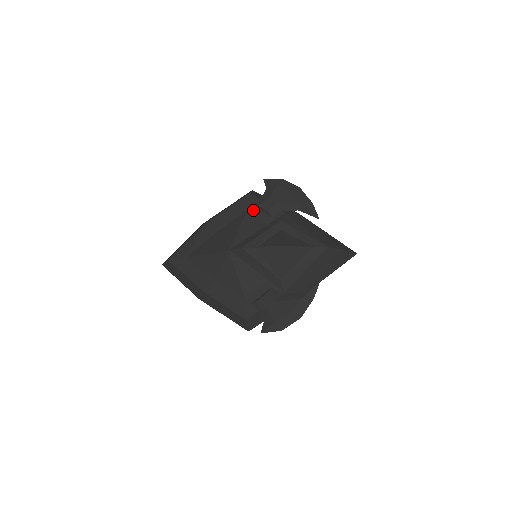
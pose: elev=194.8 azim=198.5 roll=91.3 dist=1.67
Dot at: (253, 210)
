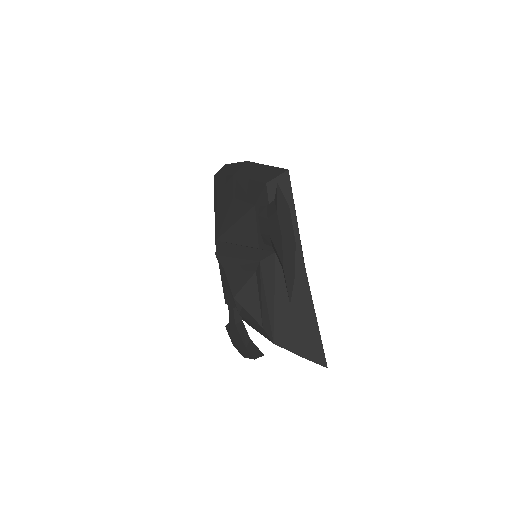
Dot at: (258, 211)
